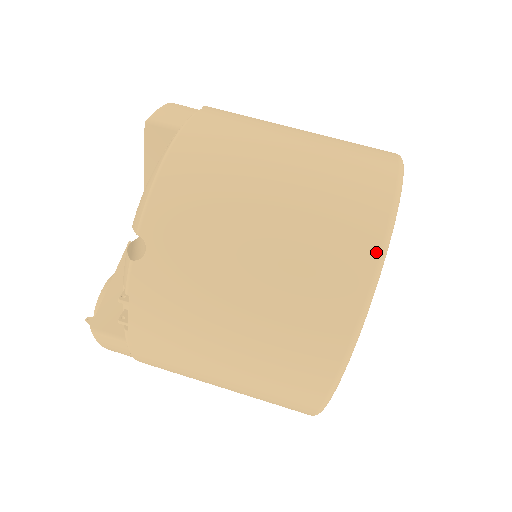
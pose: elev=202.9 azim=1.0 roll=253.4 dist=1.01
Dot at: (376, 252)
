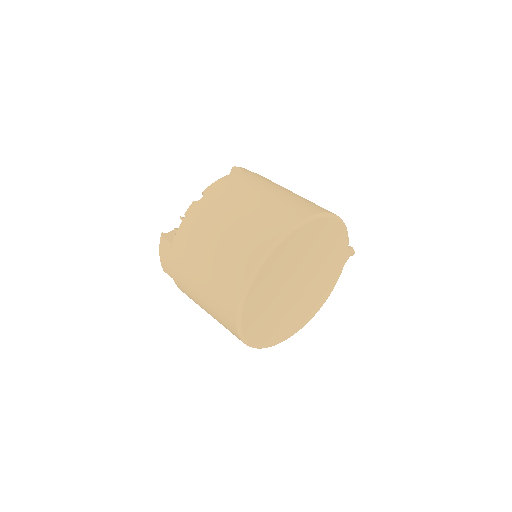
Dot at: (293, 223)
